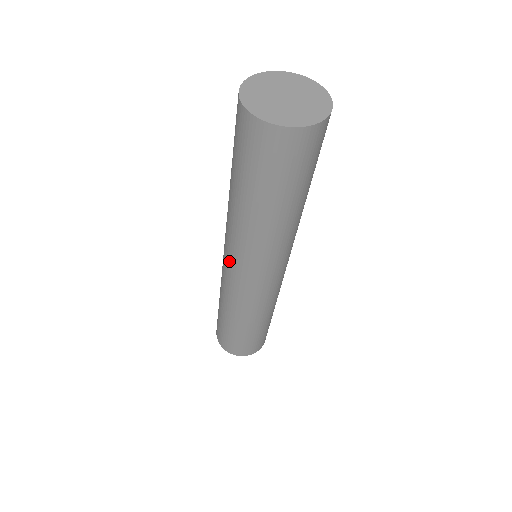
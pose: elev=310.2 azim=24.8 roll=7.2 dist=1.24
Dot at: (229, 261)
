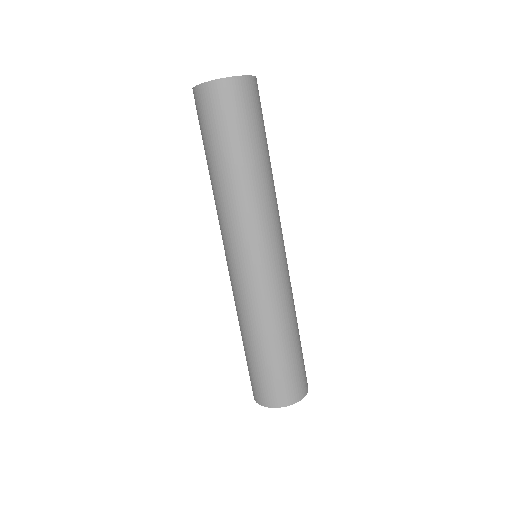
Dot at: (234, 253)
